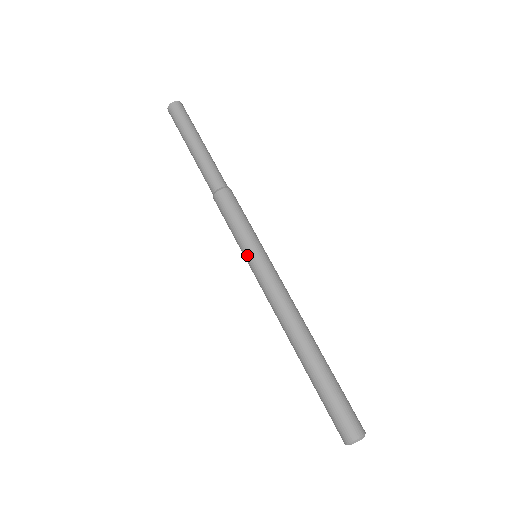
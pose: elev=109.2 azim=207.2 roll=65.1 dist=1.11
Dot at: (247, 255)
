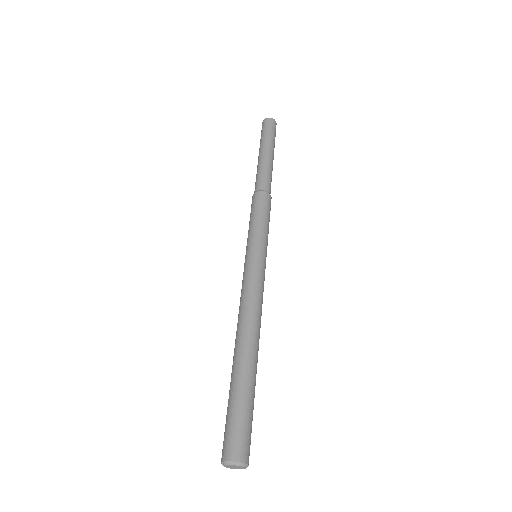
Dot at: (246, 251)
